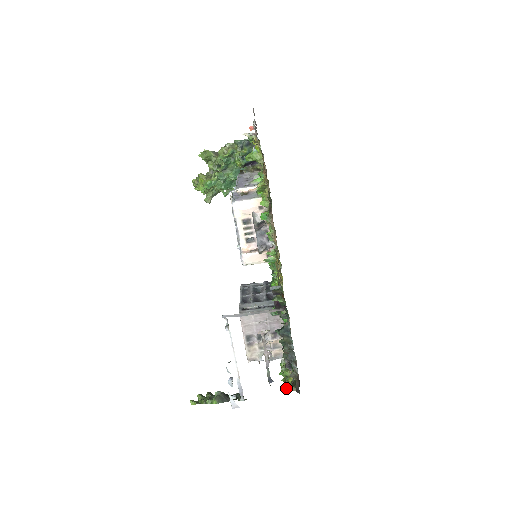
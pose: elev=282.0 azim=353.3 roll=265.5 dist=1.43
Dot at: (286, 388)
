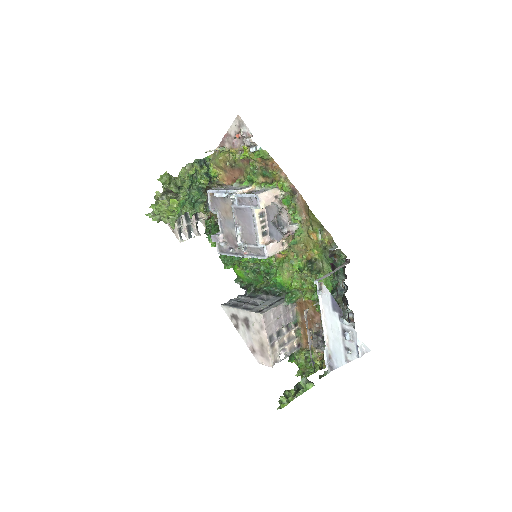
Dot at: occluded
